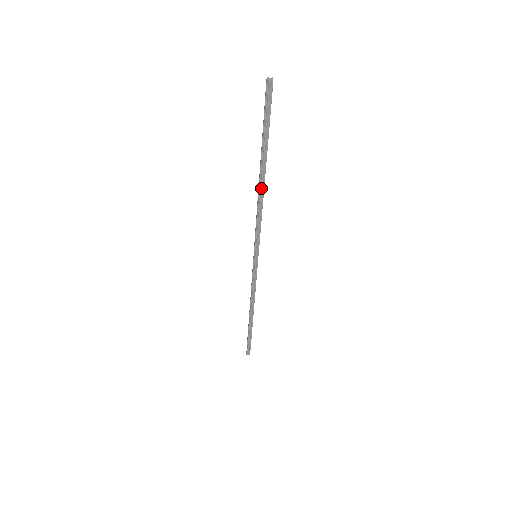
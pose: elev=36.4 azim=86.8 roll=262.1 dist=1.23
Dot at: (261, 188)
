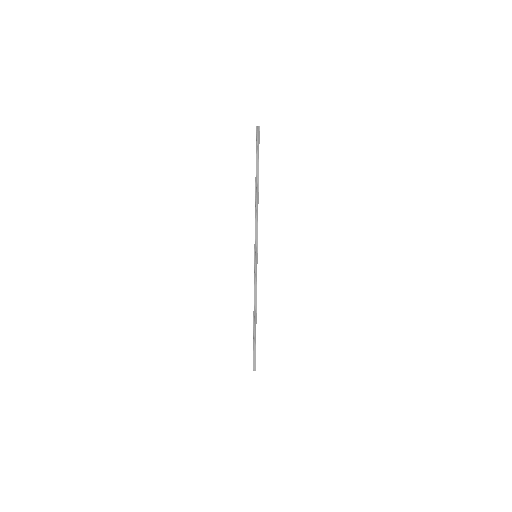
Dot at: (257, 197)
